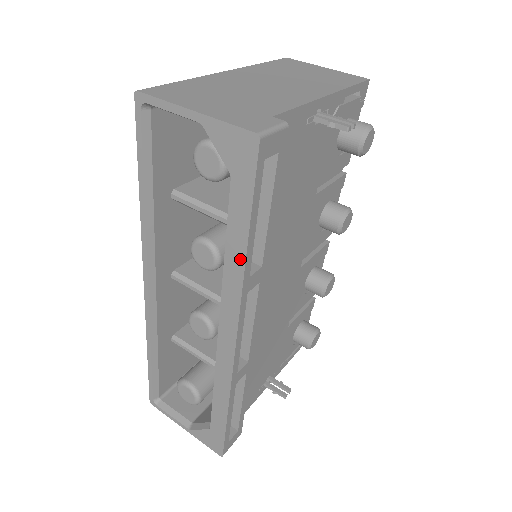
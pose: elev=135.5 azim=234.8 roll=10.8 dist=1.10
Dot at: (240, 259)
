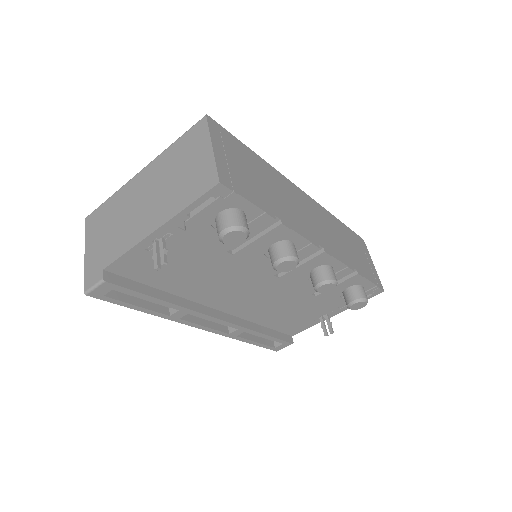
Dot at: occluded
